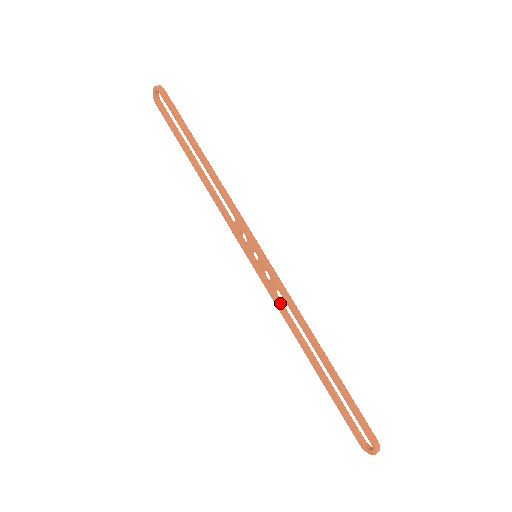
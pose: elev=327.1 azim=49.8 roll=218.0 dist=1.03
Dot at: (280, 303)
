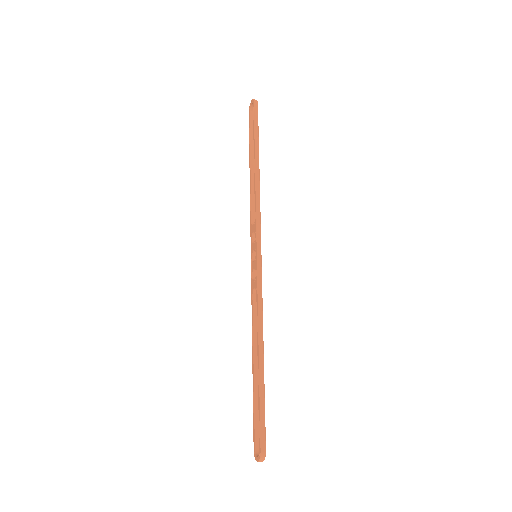
Dot at: (255, 302)
